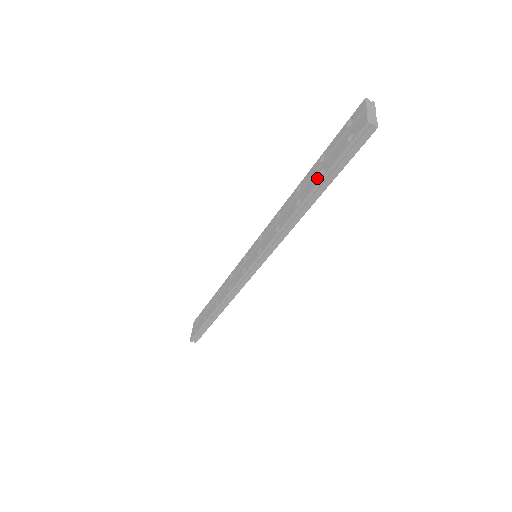
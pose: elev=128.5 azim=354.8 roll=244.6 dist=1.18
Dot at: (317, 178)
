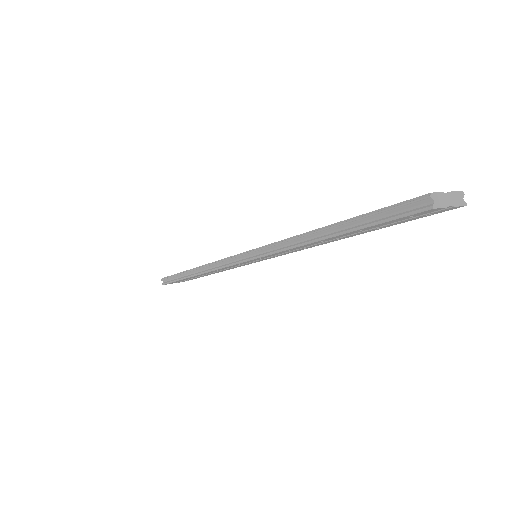
Dot at: occluded
